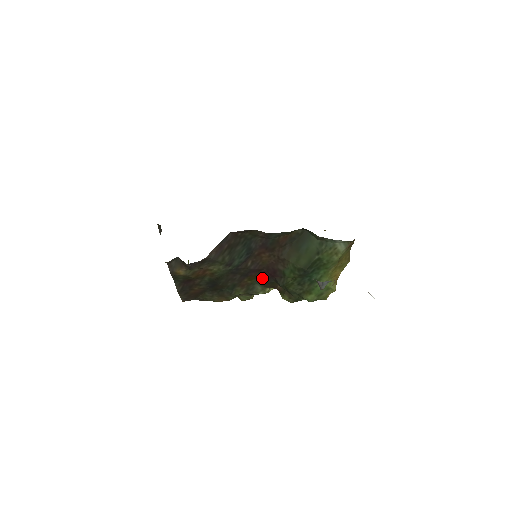
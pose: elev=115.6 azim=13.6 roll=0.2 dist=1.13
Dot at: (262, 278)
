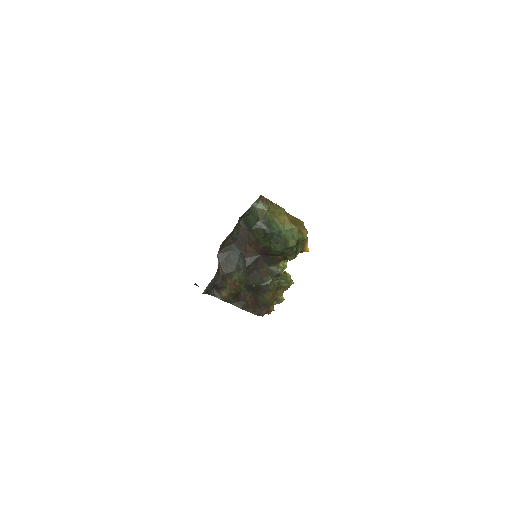
Dot at: (266, 261)
